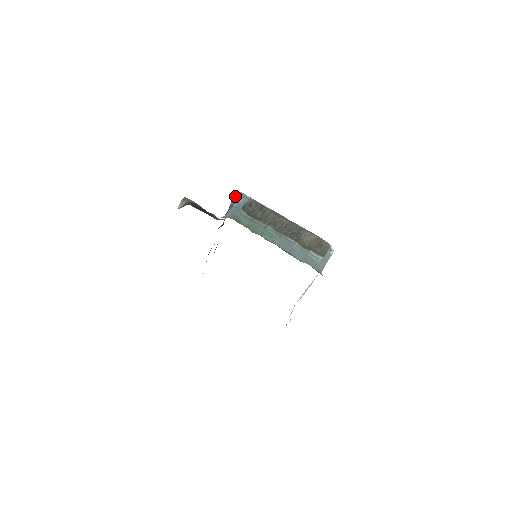
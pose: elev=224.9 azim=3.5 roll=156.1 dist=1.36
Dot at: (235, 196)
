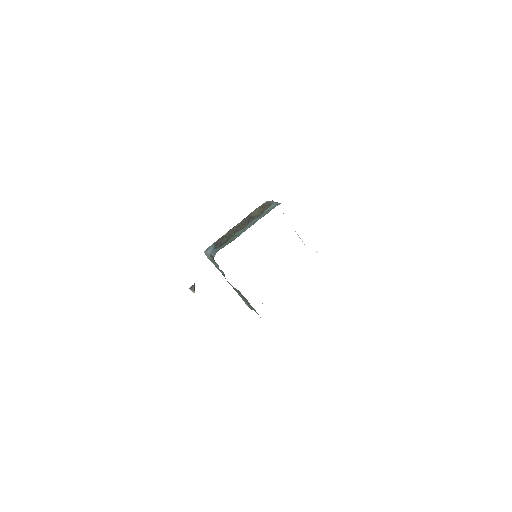
Dot at: (206, 255)
